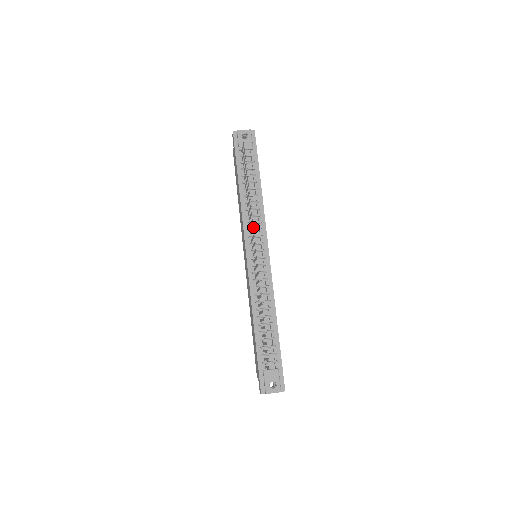
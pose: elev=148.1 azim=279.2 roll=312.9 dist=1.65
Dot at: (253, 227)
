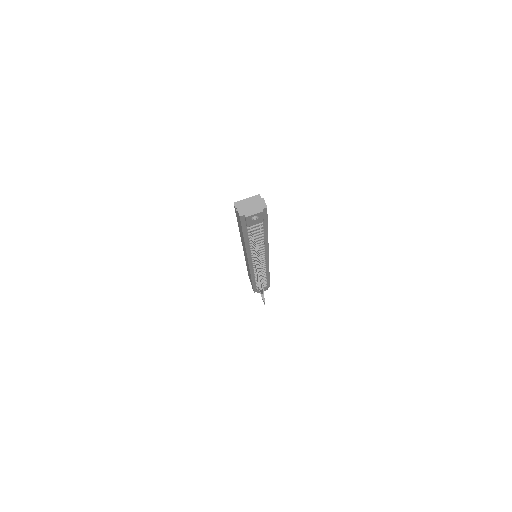
Dot at: occluded
